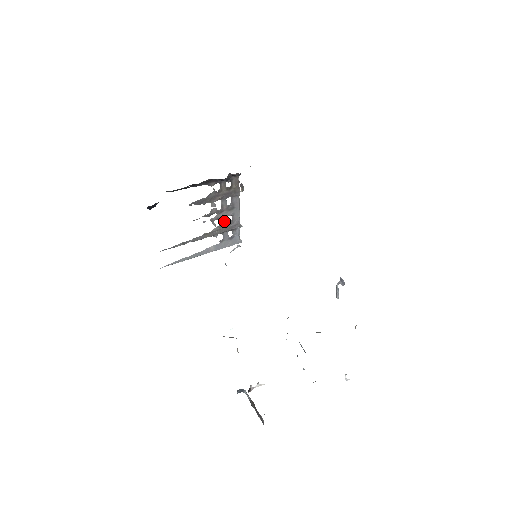
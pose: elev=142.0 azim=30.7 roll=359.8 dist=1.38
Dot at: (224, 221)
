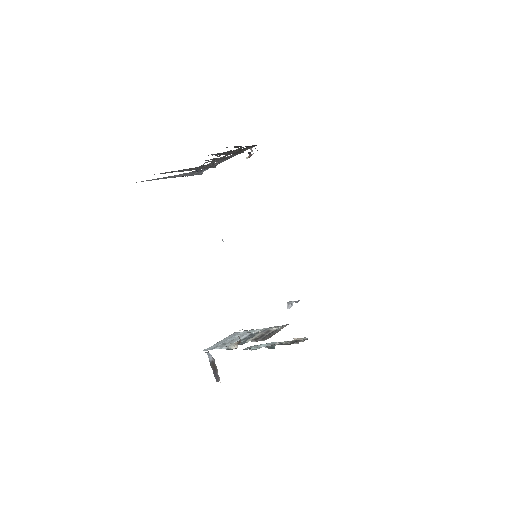
Dot at: (210, 163)
